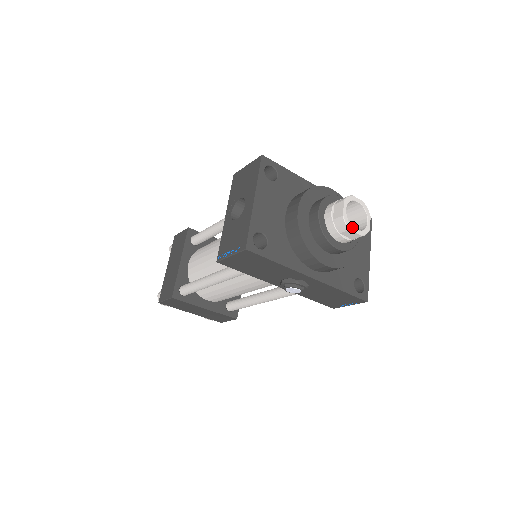
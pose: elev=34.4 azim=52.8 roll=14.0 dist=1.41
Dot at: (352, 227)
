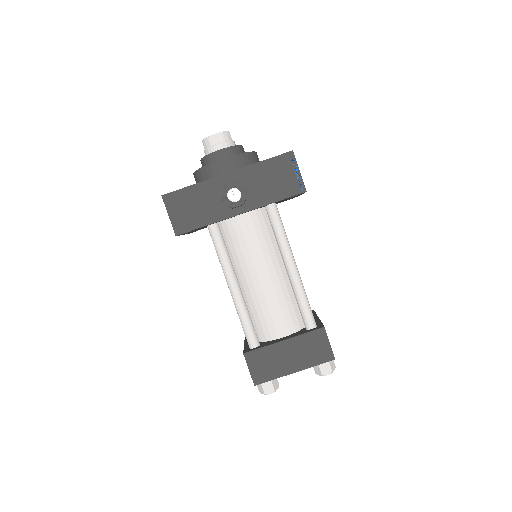
Dot at: (211, 136)
